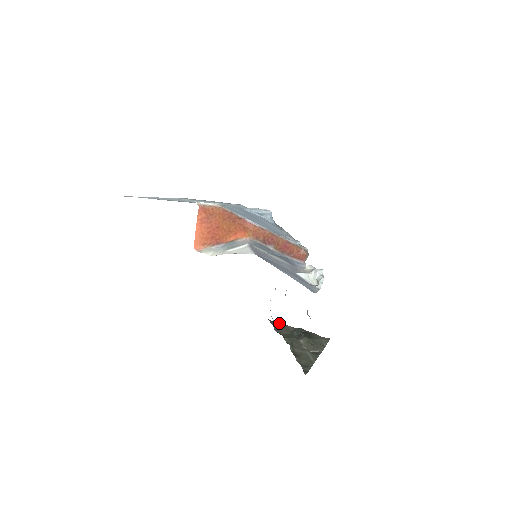
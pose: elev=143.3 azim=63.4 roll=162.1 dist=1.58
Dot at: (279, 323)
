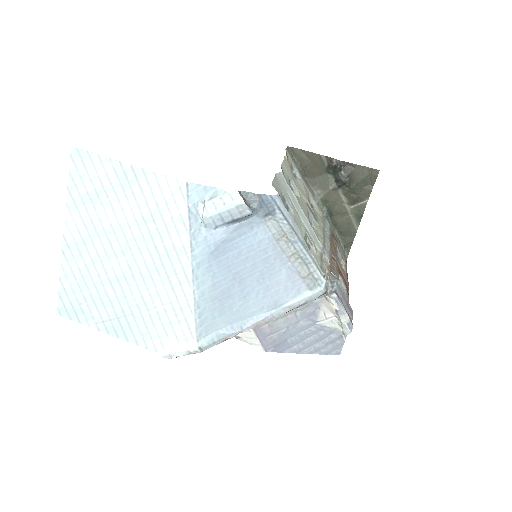
Dot at: (307, 153)
